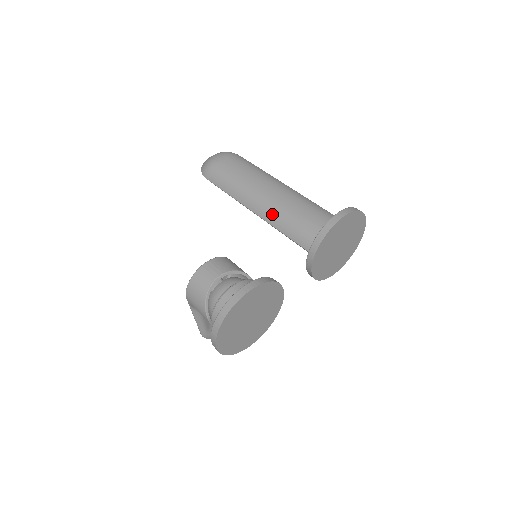
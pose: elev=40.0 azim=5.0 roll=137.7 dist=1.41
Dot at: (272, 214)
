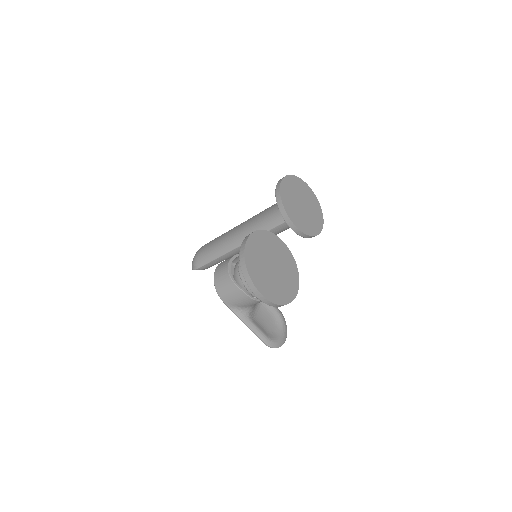
Dot at: (248, 232)
